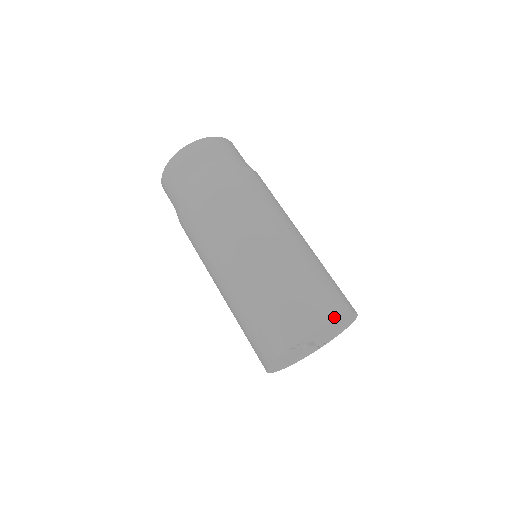
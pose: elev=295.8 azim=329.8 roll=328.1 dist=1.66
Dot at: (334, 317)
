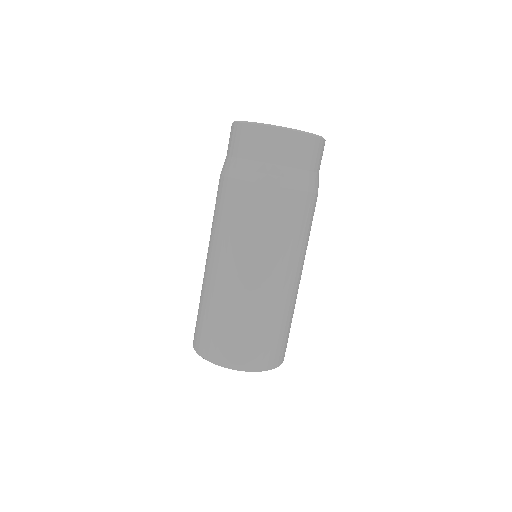
Dot at: (244, 369)
